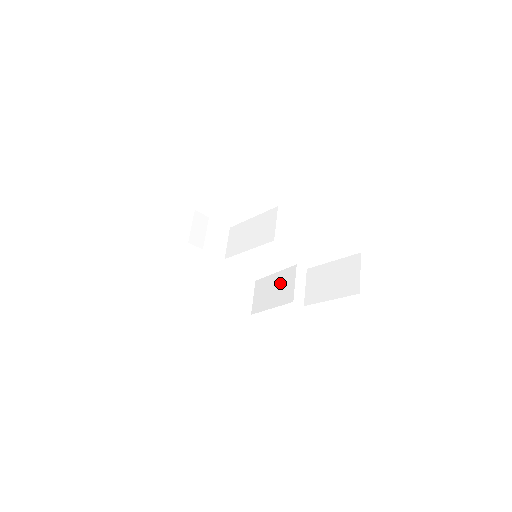
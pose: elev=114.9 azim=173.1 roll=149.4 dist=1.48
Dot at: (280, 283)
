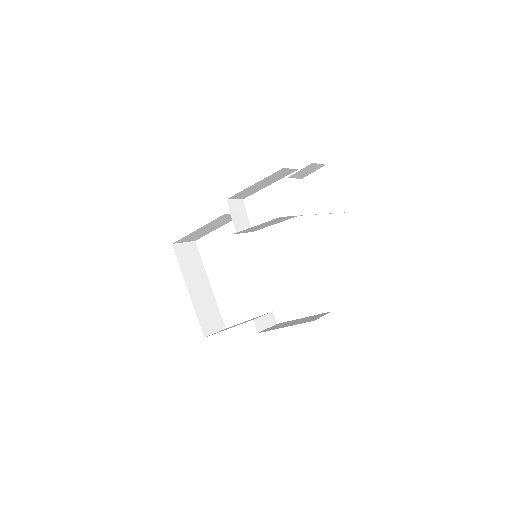
Dot at: occluded
